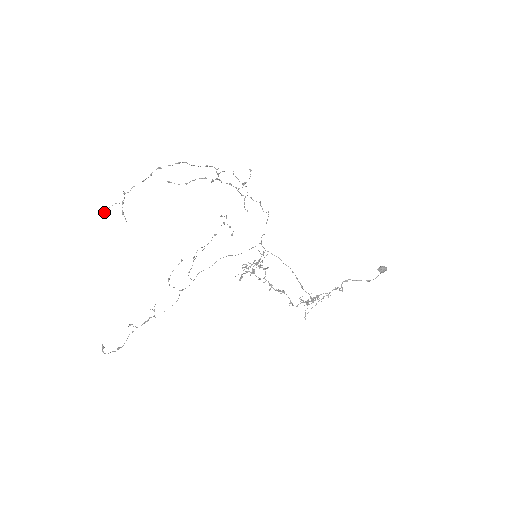
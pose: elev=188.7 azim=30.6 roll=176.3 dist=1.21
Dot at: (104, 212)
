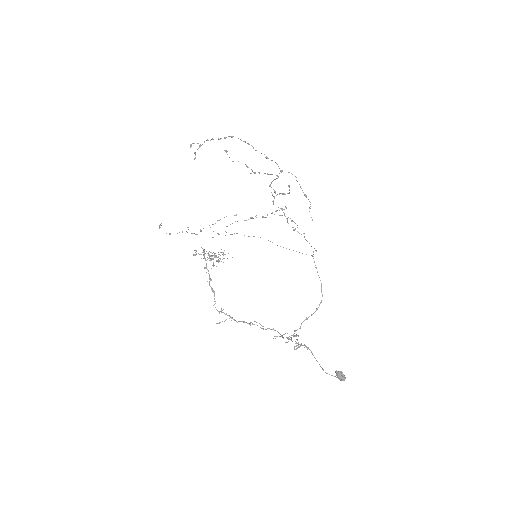
Dot at: (190, 144)
